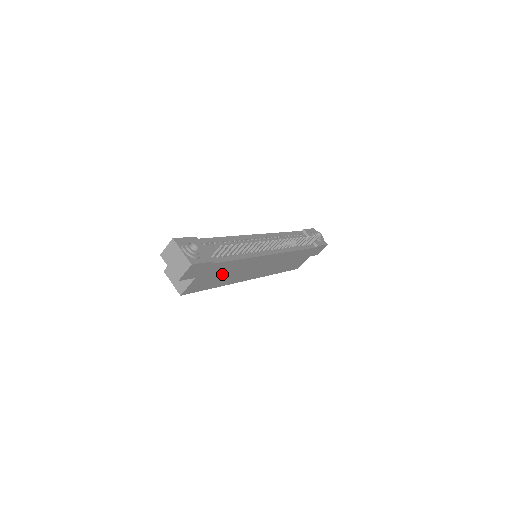
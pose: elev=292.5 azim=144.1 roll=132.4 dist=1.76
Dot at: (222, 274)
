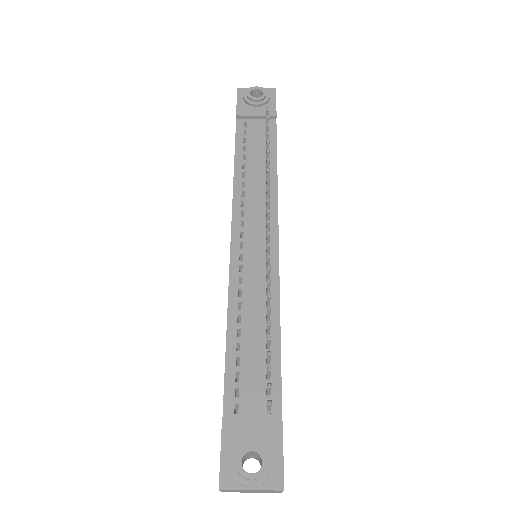
Dot at: occluded
